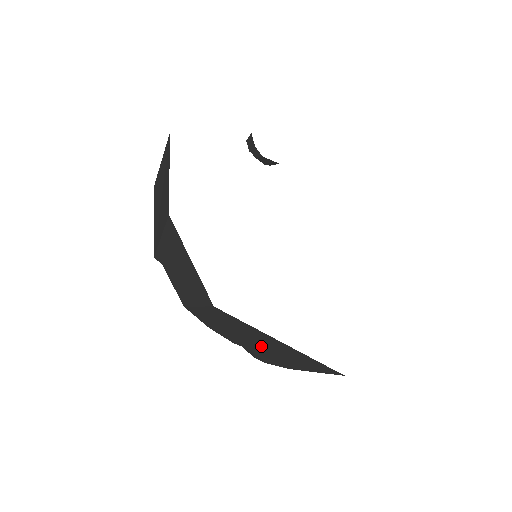
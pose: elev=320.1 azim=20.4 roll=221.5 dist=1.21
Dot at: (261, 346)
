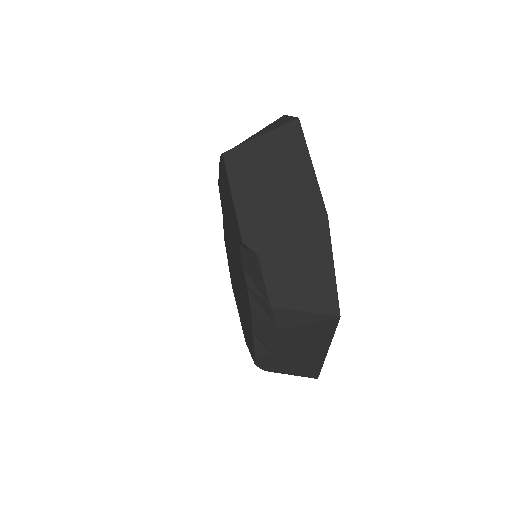
Dot at: (294, 351)
